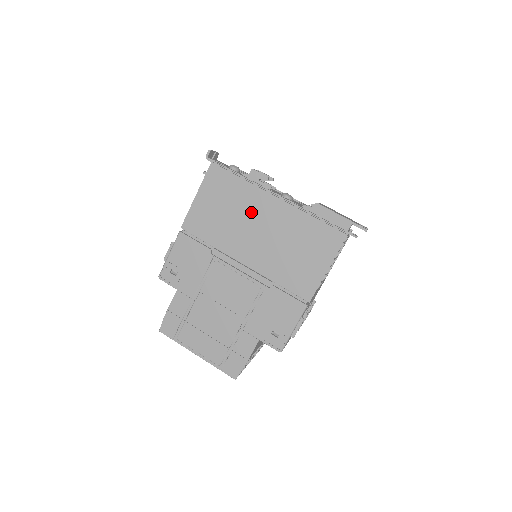
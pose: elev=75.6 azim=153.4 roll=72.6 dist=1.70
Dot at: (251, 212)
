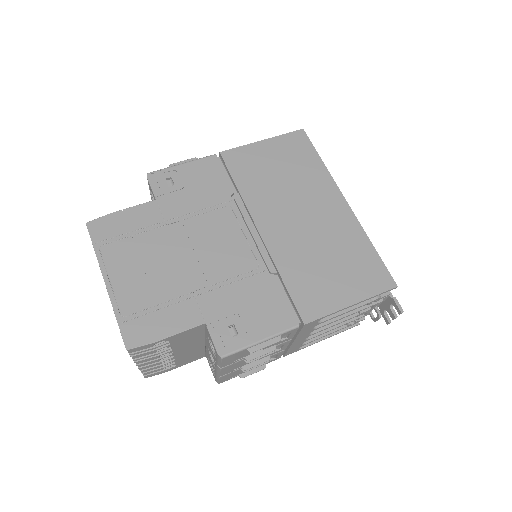
Dot at: (309, 193)
